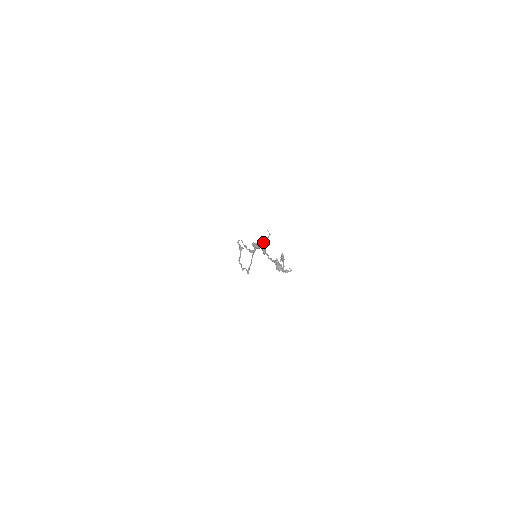
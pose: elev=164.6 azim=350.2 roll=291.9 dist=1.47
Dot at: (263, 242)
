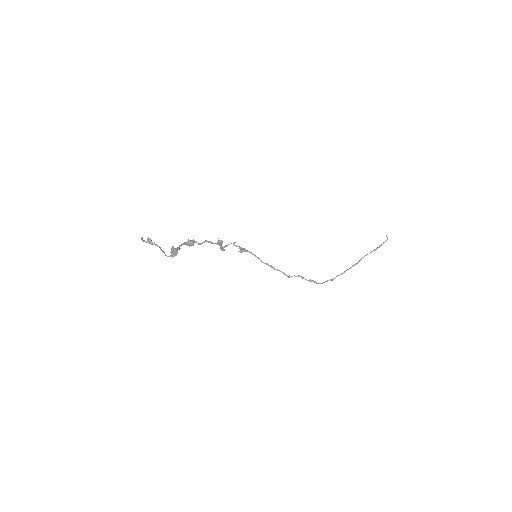
Dot at: (374, 249)
